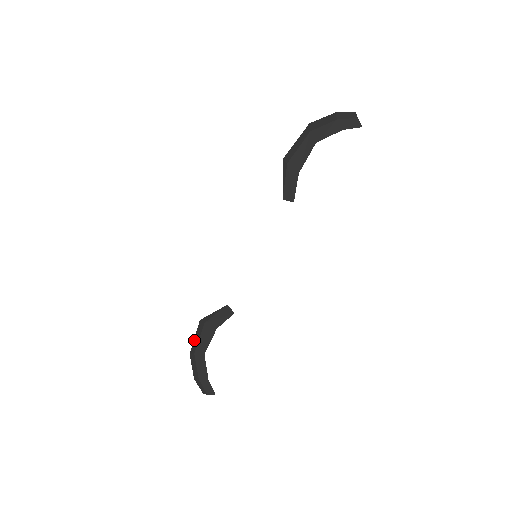
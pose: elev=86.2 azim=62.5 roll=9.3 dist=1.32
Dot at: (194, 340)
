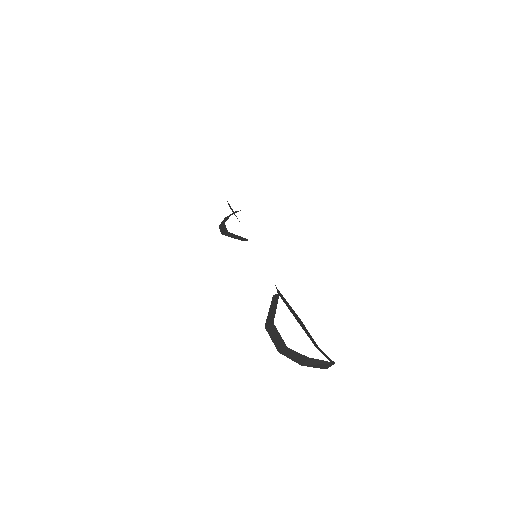
Dot at: occluded
